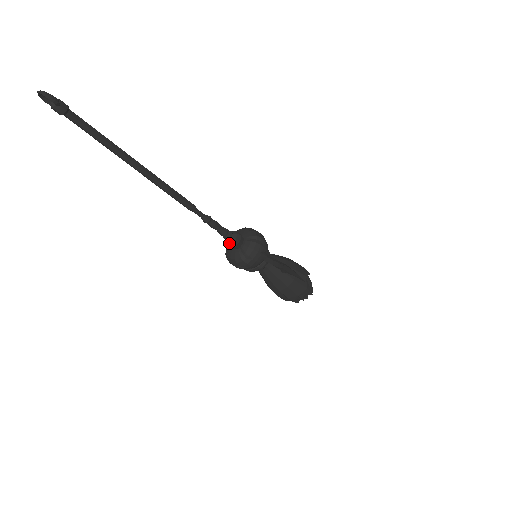
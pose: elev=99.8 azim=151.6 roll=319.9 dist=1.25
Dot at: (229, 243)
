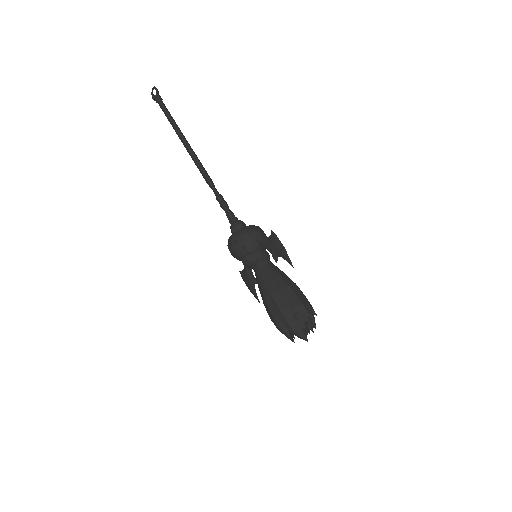
Dot at: (232, 224)
